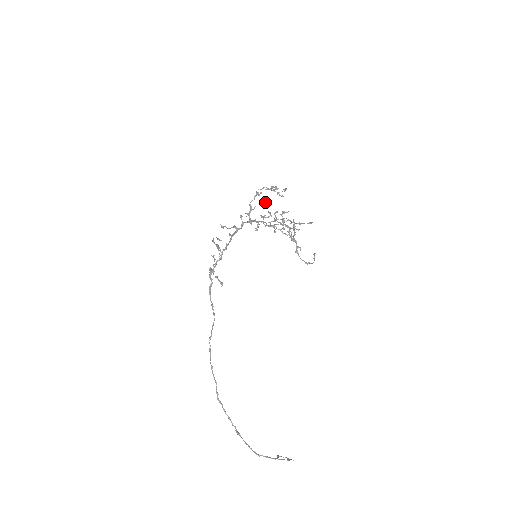
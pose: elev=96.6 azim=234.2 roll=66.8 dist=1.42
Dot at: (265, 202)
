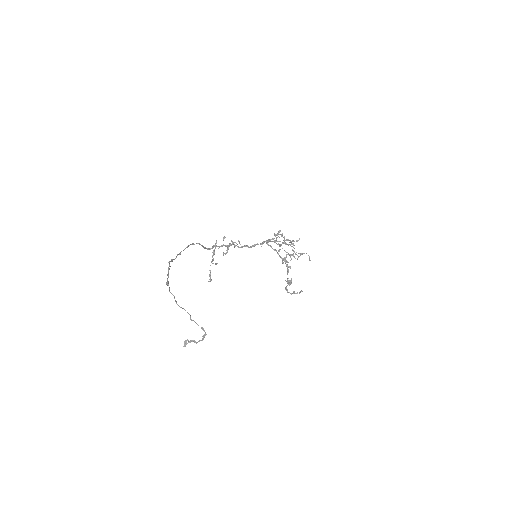
Dot at: occluded
